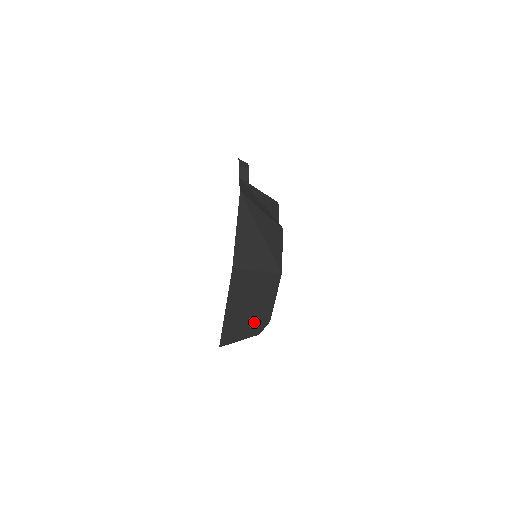
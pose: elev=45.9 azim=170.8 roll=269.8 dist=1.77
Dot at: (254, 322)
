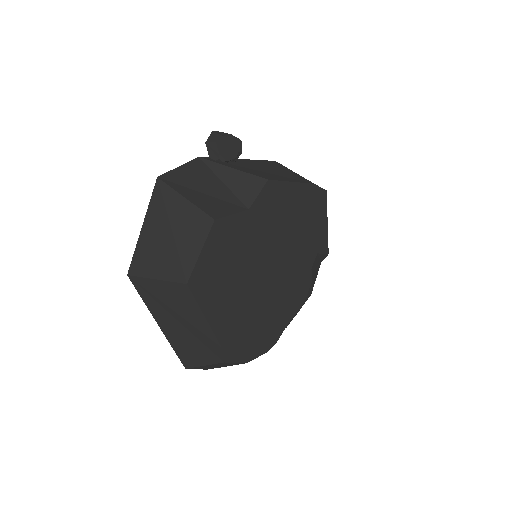
Dot at: (205, 345)
